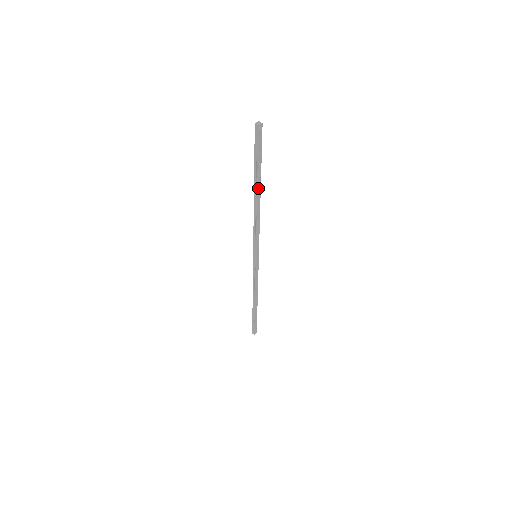
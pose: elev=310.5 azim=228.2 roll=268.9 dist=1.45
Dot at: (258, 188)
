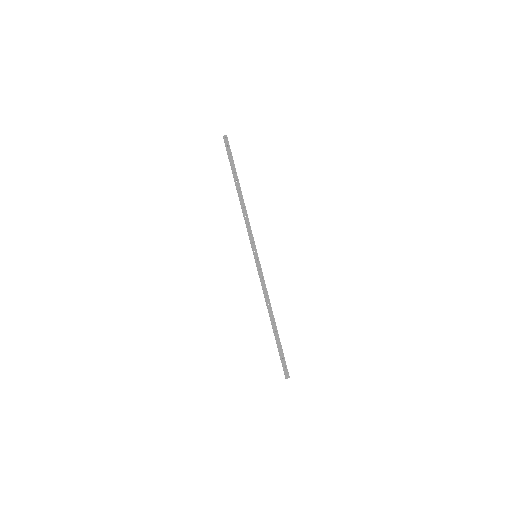
Dot at: (237, 184)
